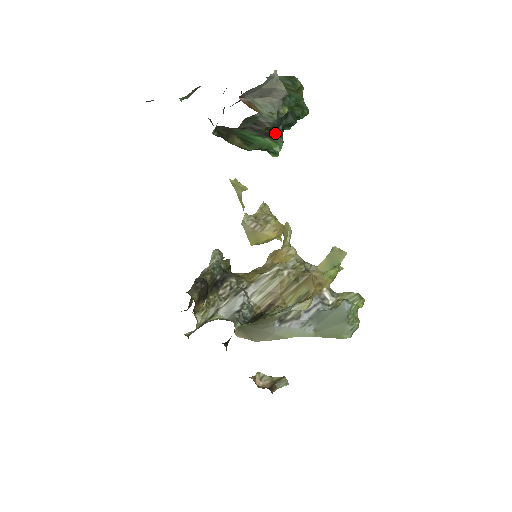
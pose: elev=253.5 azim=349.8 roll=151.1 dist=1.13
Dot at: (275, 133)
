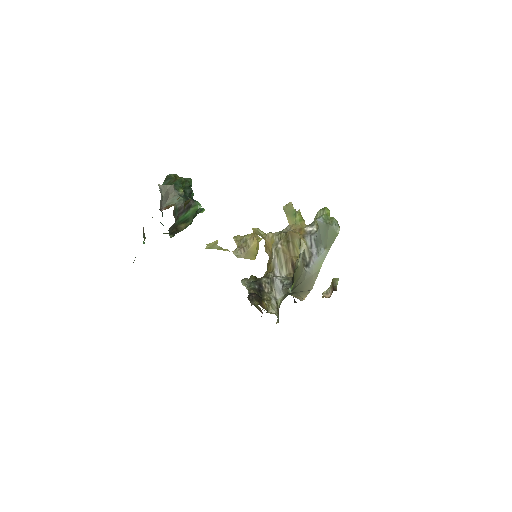
Dot at: (190, 203)
